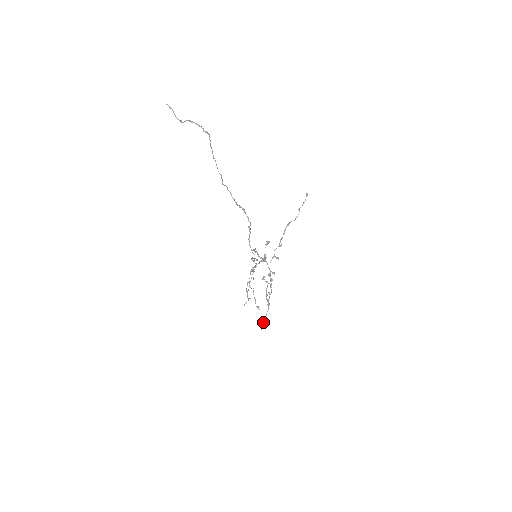
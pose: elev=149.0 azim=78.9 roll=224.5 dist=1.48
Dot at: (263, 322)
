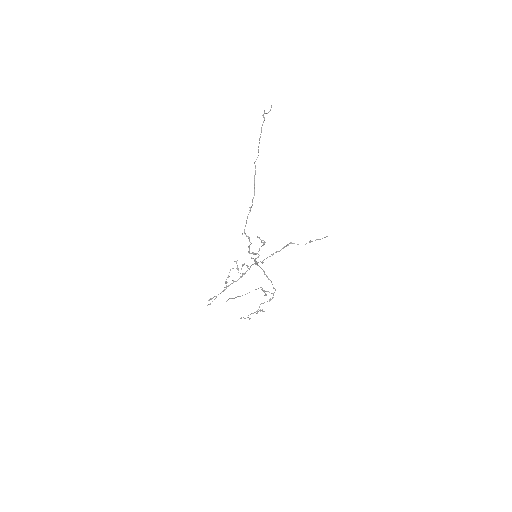
Dot at: occluded
